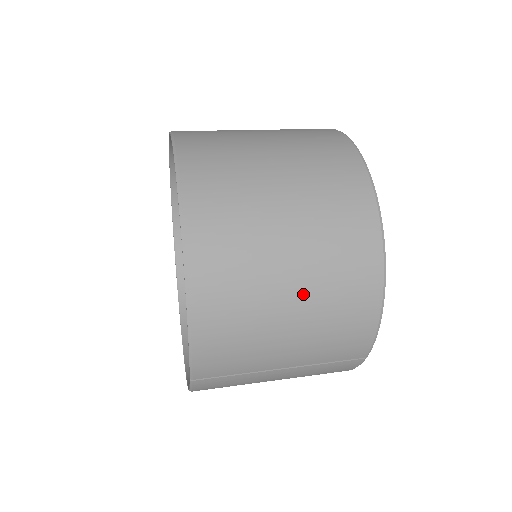
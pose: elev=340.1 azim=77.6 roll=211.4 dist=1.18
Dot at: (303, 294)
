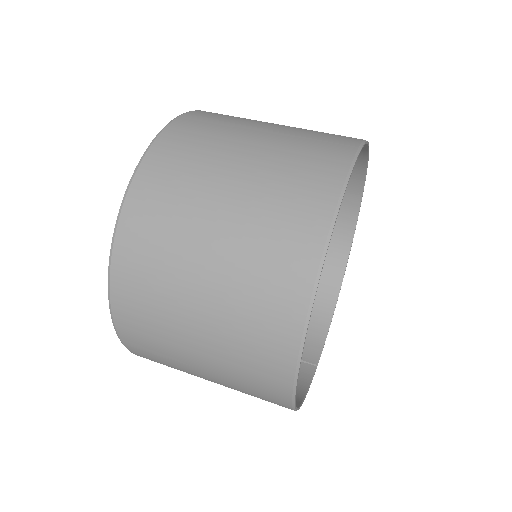
Dot at: occluded
